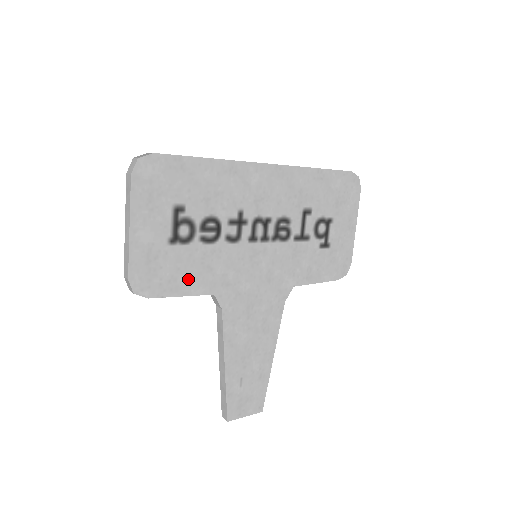
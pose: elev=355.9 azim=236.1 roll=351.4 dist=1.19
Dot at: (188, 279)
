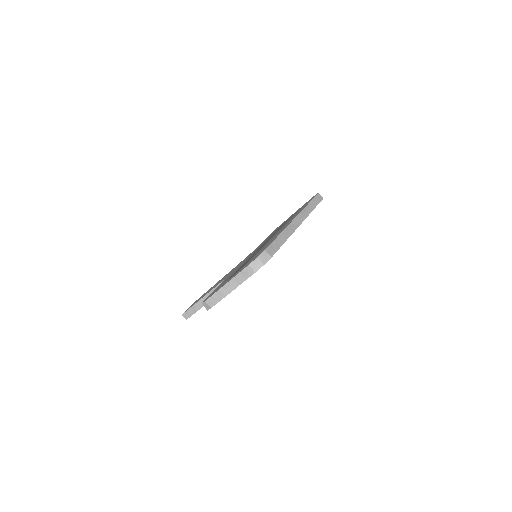
Dot at: occluded
